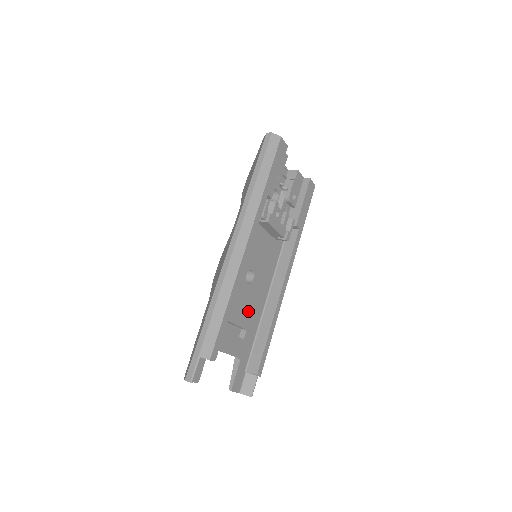
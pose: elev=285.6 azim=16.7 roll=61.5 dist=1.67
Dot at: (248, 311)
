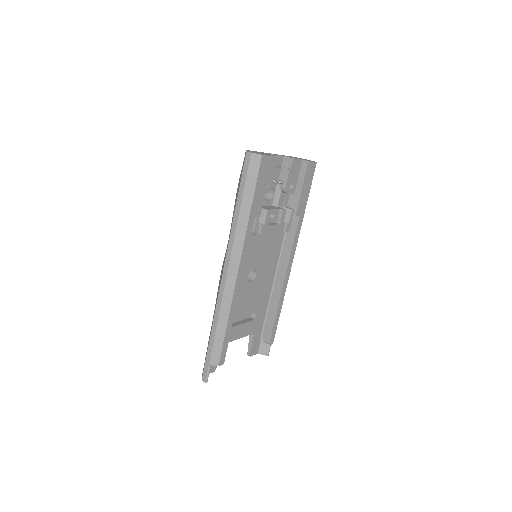
Dot at: (255, 299)
